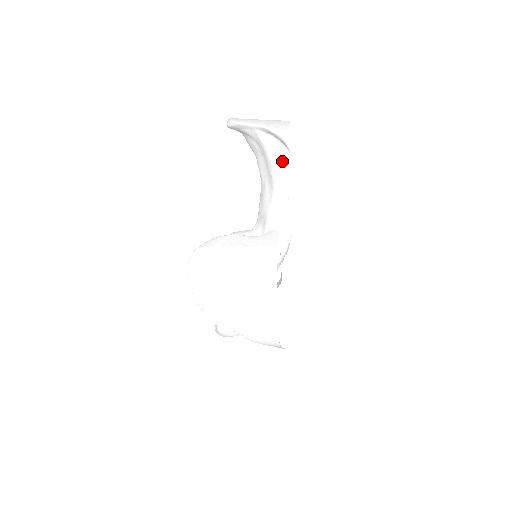
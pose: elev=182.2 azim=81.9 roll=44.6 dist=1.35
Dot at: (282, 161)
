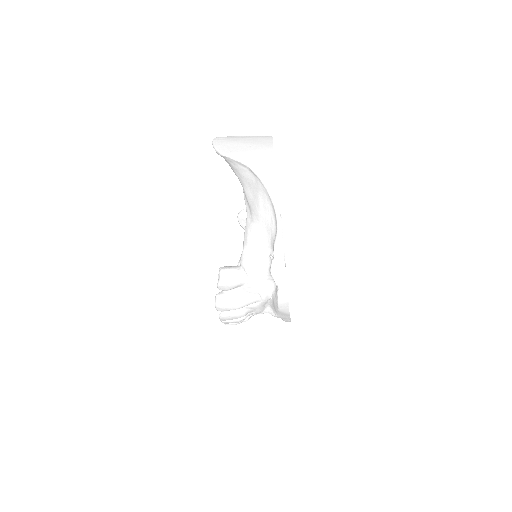
Dot at: occluded
